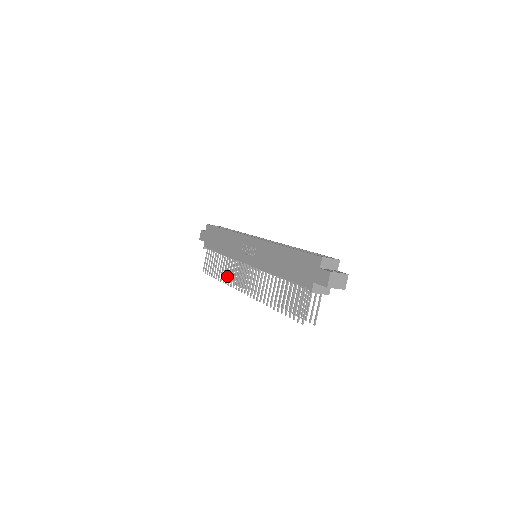
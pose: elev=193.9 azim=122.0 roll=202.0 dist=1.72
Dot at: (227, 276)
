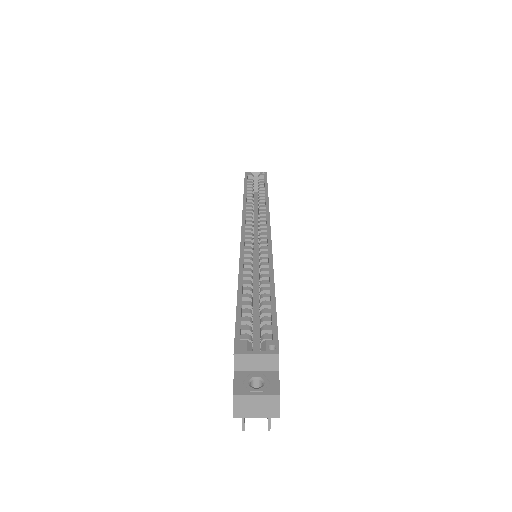
Dot at: occluded
